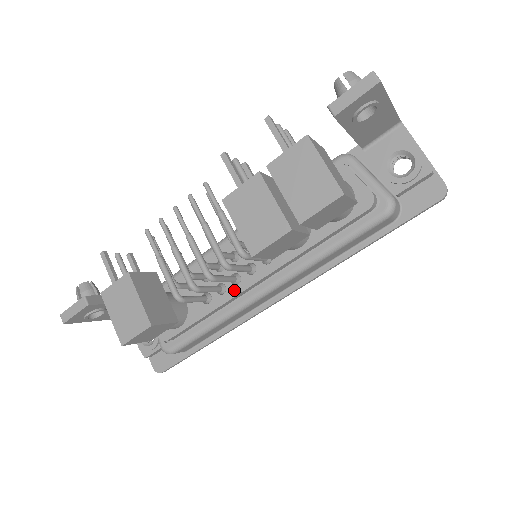
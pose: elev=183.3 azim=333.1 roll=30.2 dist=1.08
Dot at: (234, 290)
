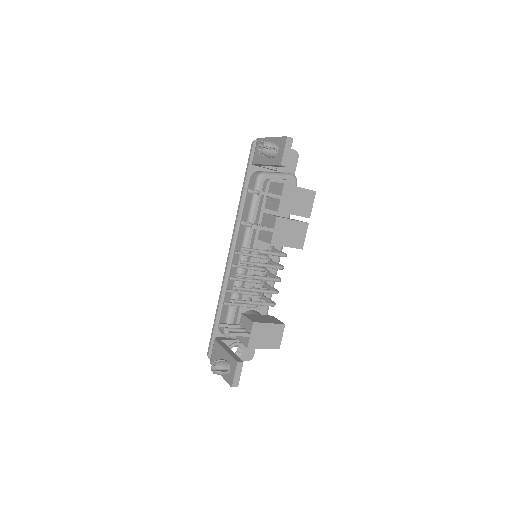
Dot at: occluded
